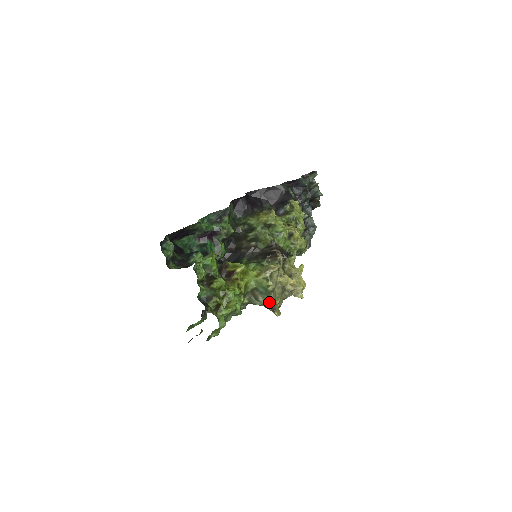
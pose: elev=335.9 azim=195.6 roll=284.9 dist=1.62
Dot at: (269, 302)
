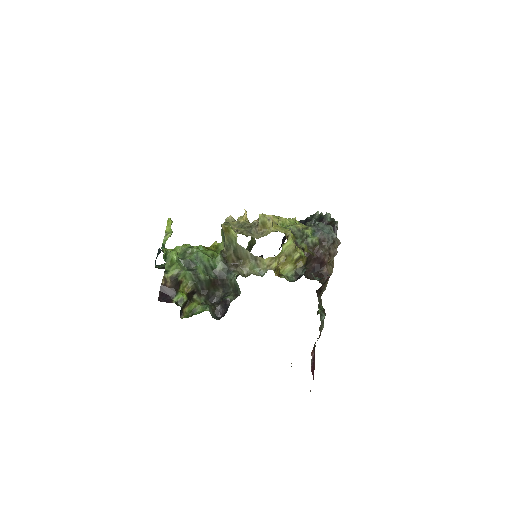
Dot at: occluded
